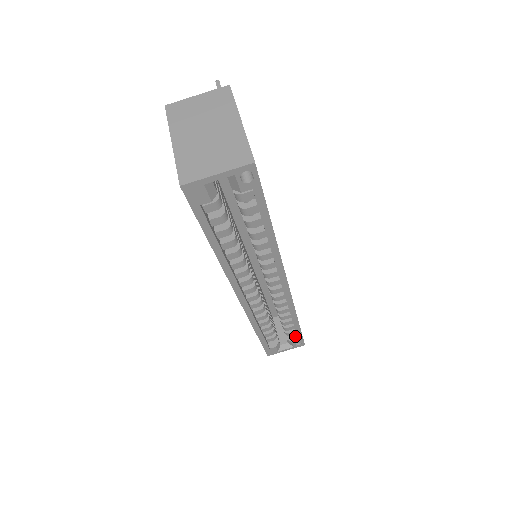
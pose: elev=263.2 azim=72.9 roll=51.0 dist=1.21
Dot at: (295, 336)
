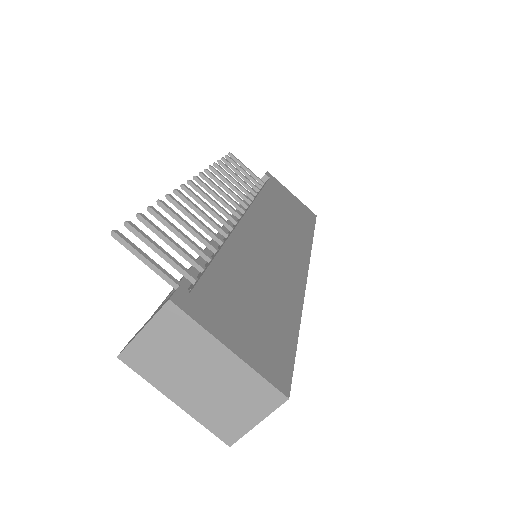
Dot at: occluded
